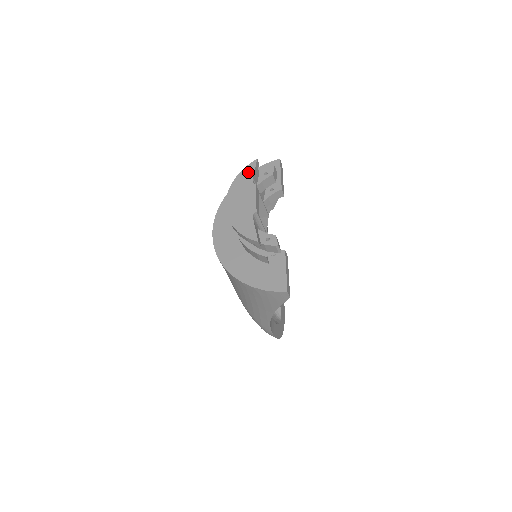
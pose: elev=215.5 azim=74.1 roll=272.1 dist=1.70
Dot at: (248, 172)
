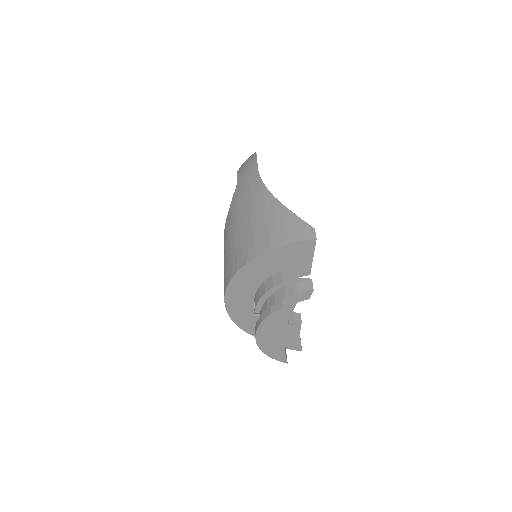
Dot at: (284, 314)
